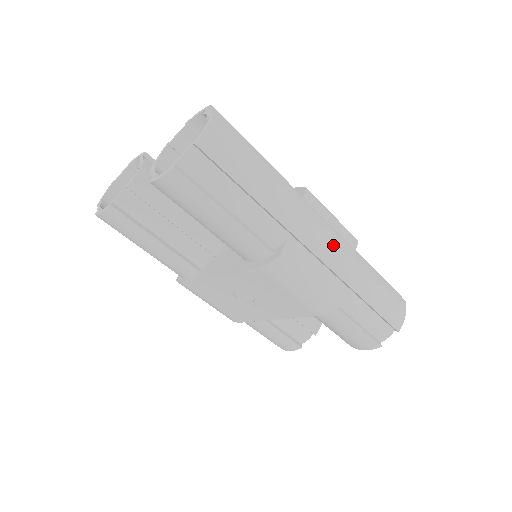
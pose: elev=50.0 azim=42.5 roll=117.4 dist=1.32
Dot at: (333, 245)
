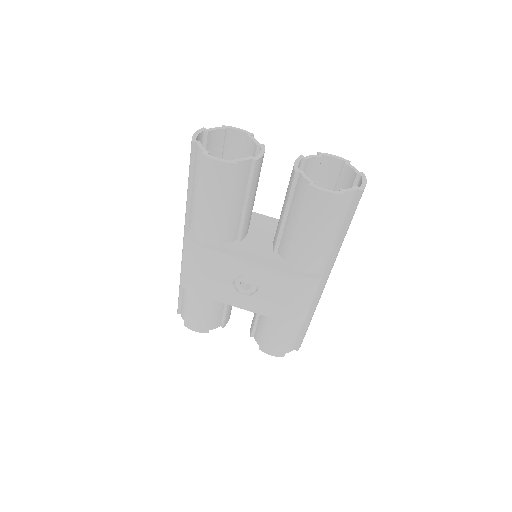
Dot at: occluded
